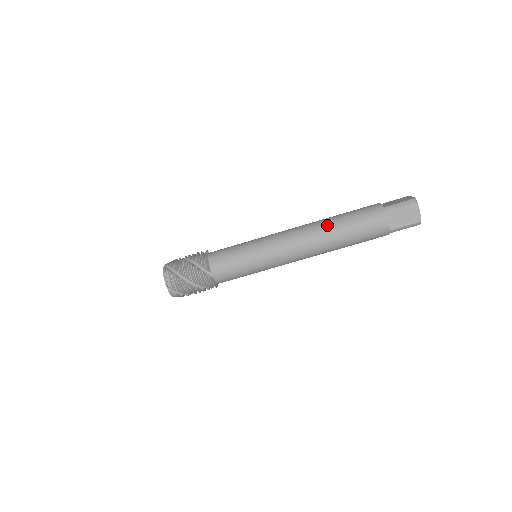
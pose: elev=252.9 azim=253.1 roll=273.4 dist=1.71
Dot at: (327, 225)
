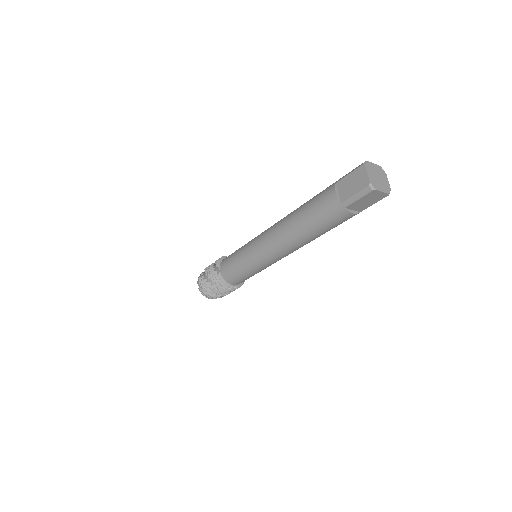
Dot at: (296, 234)
